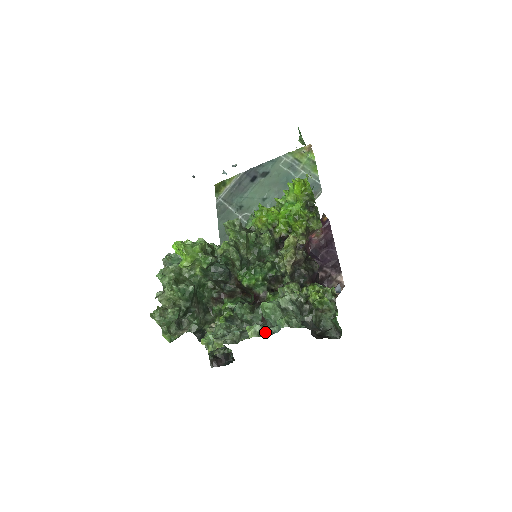
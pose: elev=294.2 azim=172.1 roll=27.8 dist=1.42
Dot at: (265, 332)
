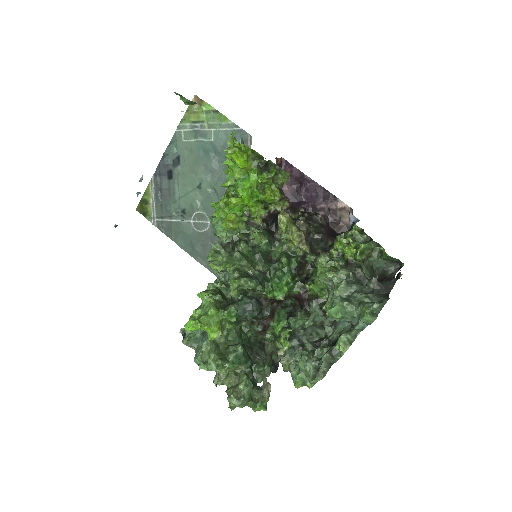
Dot at: (353, 335)
